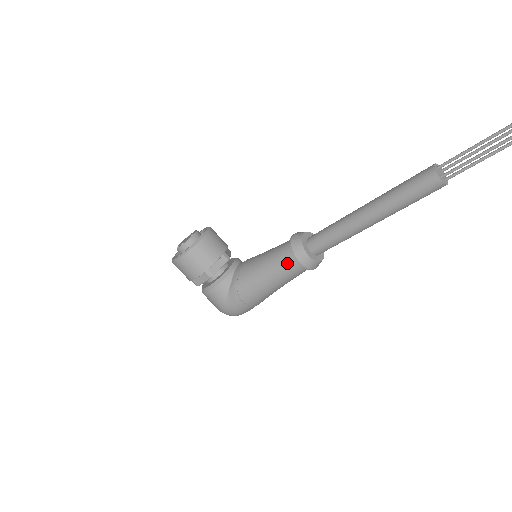
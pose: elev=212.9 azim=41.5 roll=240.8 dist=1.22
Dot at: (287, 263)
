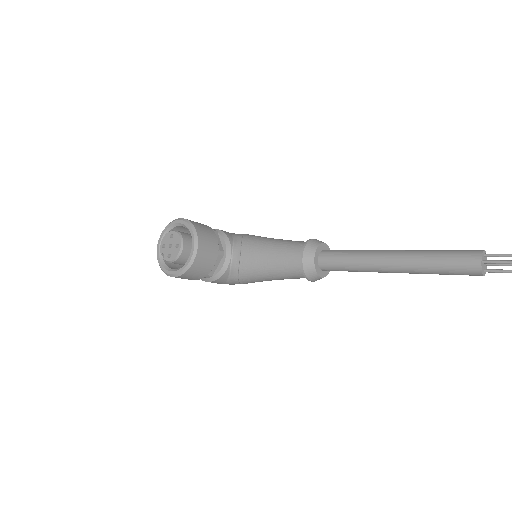
Dot at: (297, 277)
